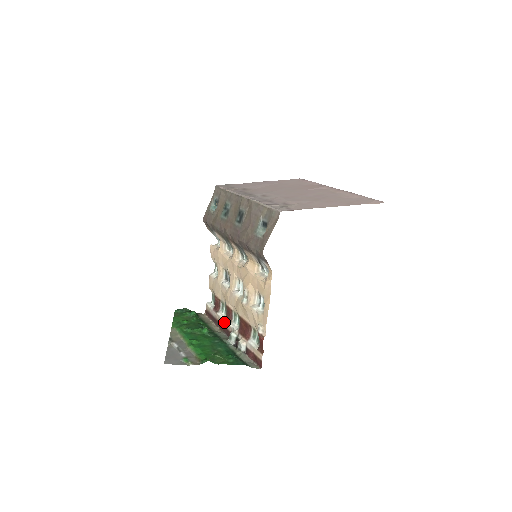
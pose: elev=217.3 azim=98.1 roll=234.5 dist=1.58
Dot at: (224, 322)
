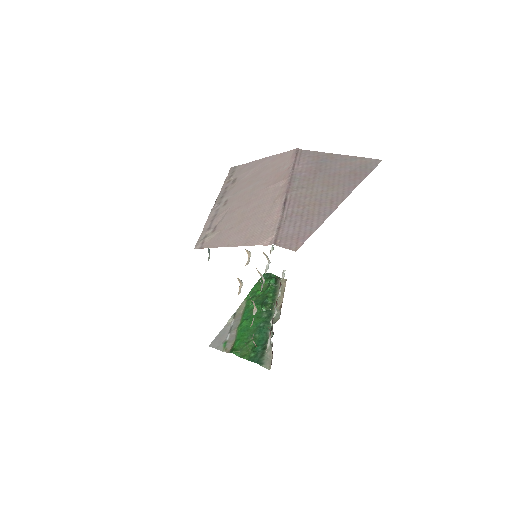
Dot at: occluded
